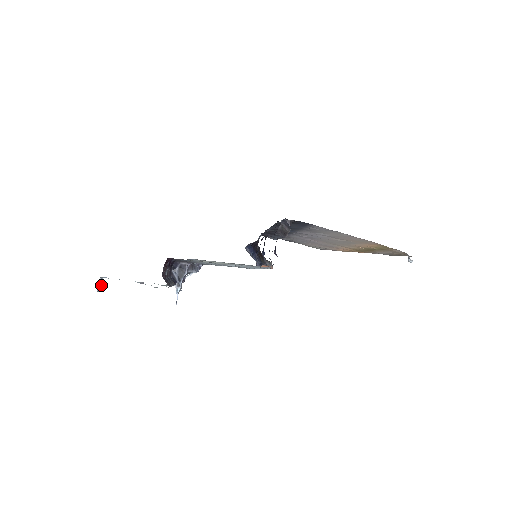
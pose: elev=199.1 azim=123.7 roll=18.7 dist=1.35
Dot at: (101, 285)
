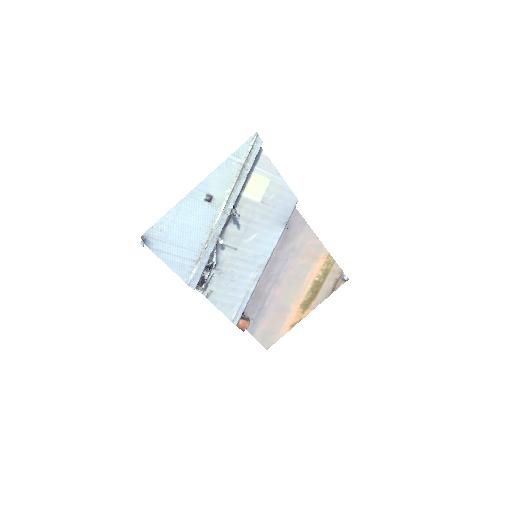
Dot at: occluded
